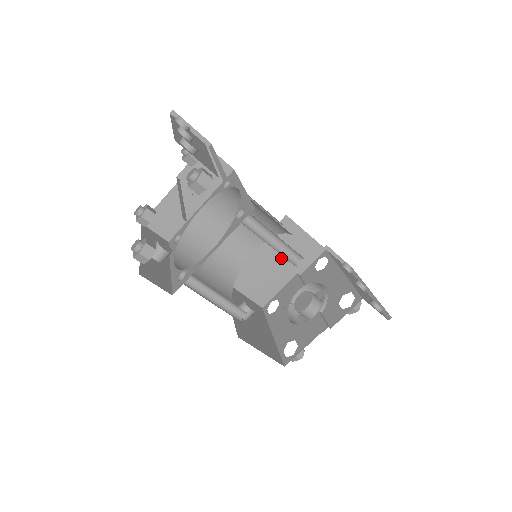
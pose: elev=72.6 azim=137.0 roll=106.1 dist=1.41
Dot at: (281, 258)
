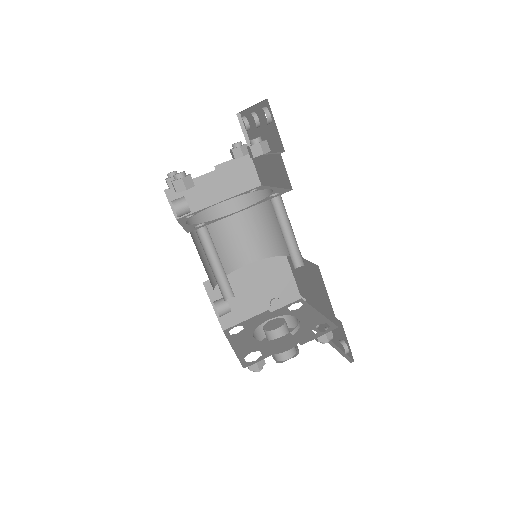
Dot at: (262, 287)
